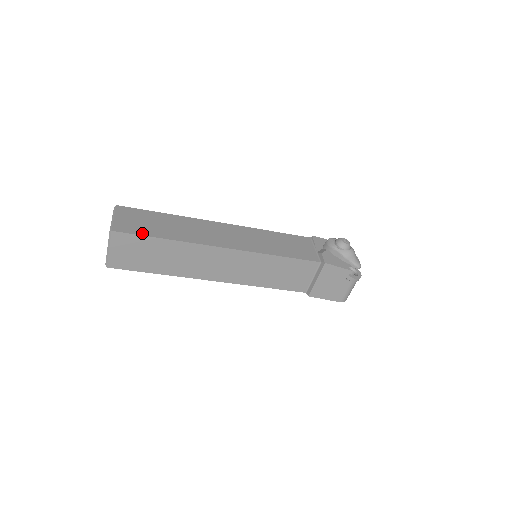
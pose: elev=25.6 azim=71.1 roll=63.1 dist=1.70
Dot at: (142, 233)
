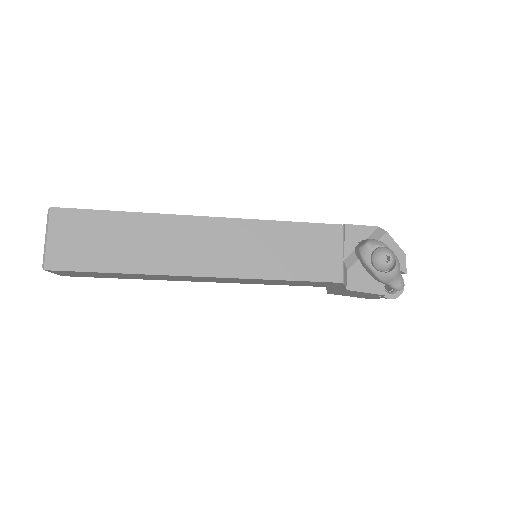
Dot at: (85, 267)
